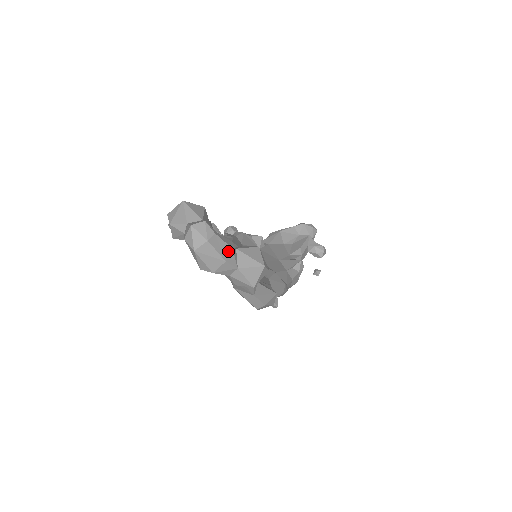
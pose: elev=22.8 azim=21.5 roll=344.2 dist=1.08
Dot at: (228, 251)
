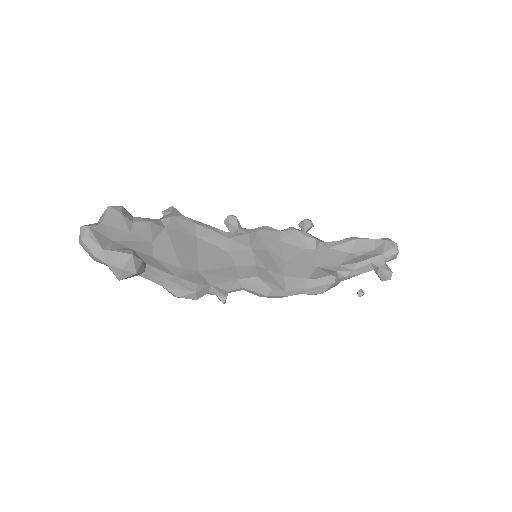
Dot at: (98, 250)
